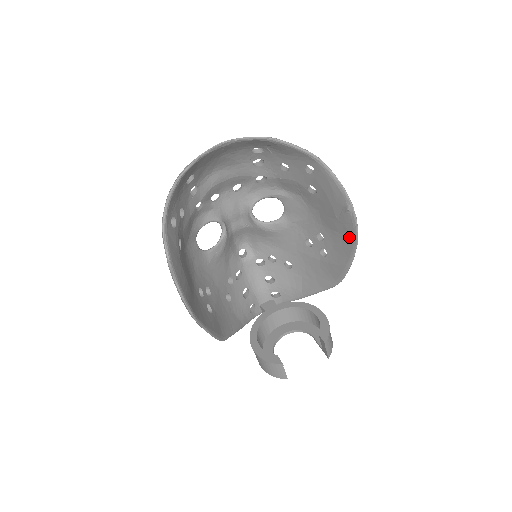
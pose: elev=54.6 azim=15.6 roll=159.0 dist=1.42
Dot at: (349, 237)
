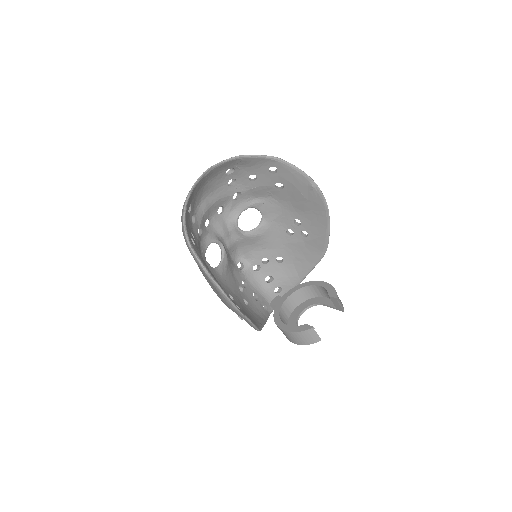
Dot at: (320, 209)
